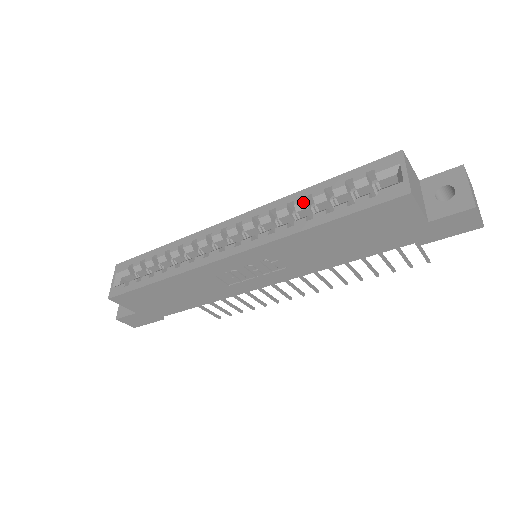
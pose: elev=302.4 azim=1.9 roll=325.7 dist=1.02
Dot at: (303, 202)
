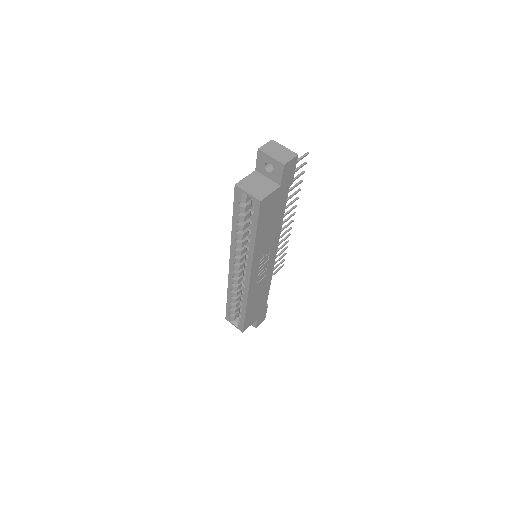
Dot at: (239, 236)
